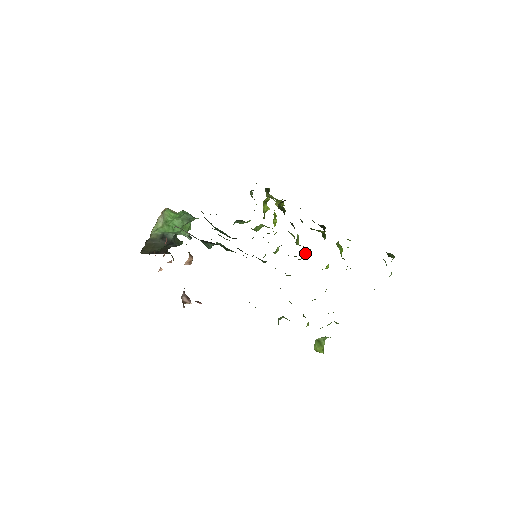
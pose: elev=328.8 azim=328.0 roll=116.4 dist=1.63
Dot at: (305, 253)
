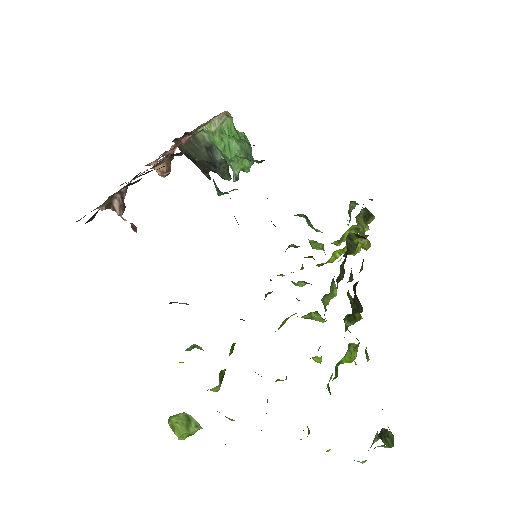
Dot at: (316, 317)
